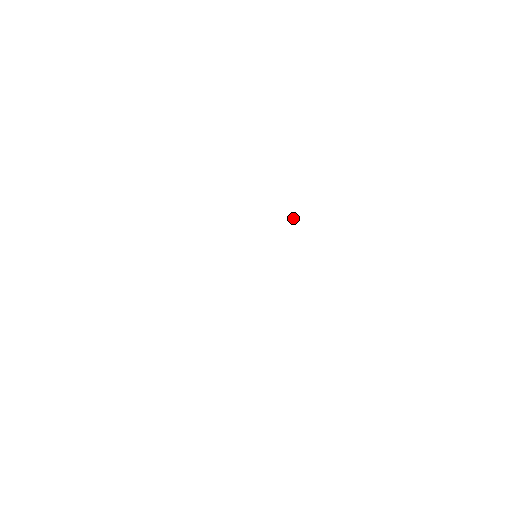
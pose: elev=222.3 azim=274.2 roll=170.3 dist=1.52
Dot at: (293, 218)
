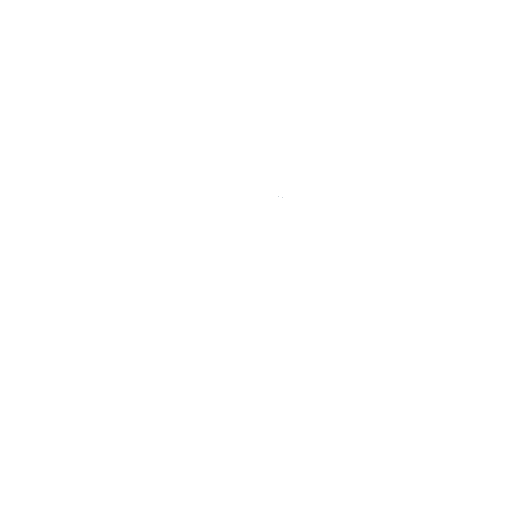
Dot at: occluded
